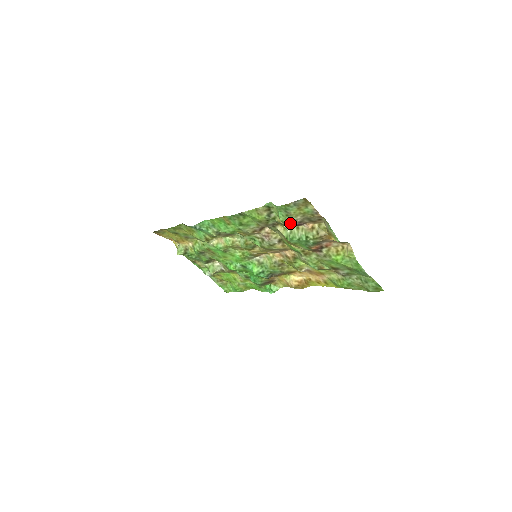
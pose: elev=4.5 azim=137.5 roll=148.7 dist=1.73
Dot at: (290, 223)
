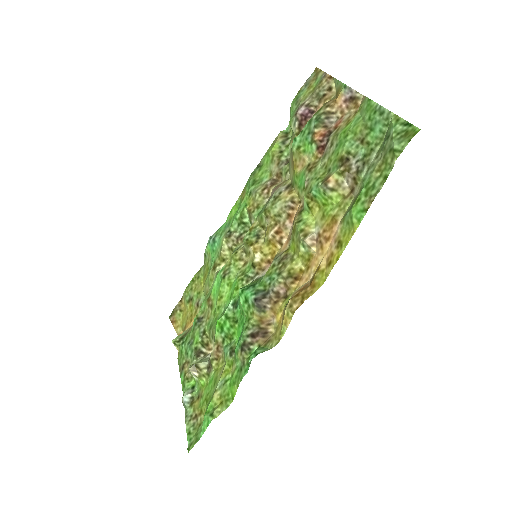
Dot at: (297, 112)
